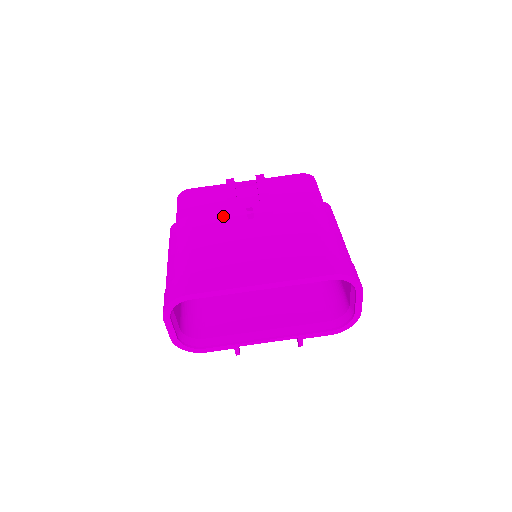
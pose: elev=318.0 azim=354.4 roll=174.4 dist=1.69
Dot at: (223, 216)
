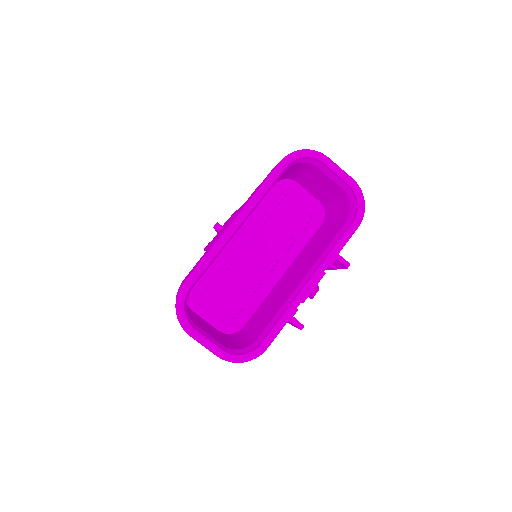
Dot at: occluded
